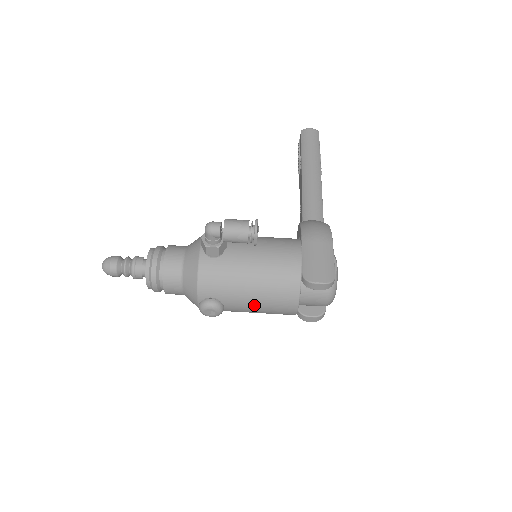
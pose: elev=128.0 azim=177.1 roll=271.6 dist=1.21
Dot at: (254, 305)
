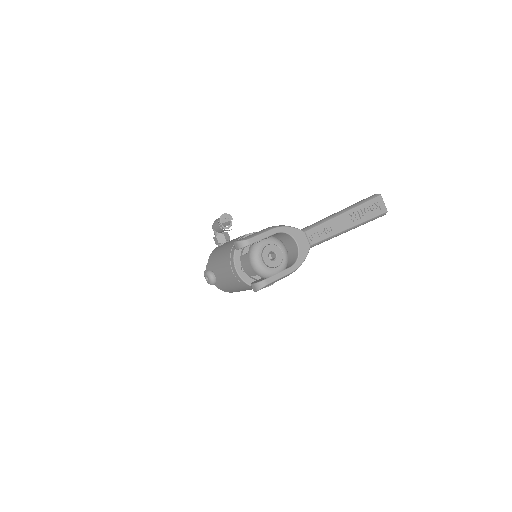
Dot at: (222, 272)
